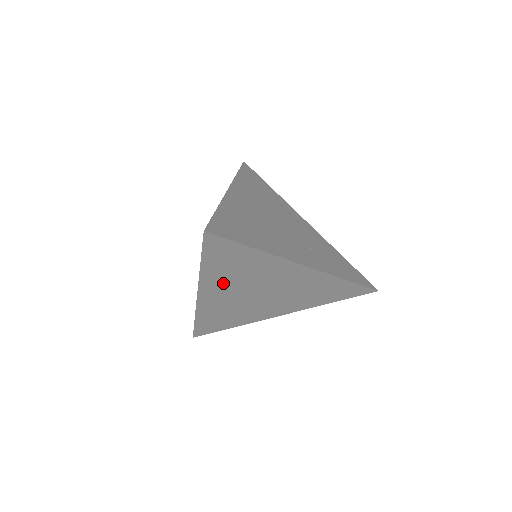
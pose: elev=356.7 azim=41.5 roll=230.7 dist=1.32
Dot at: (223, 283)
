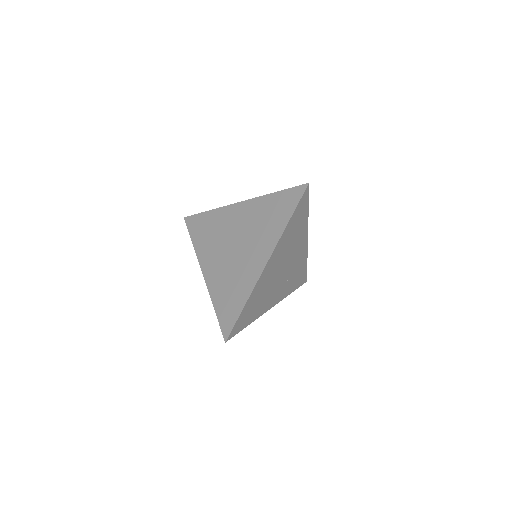
Dot at: occluded
